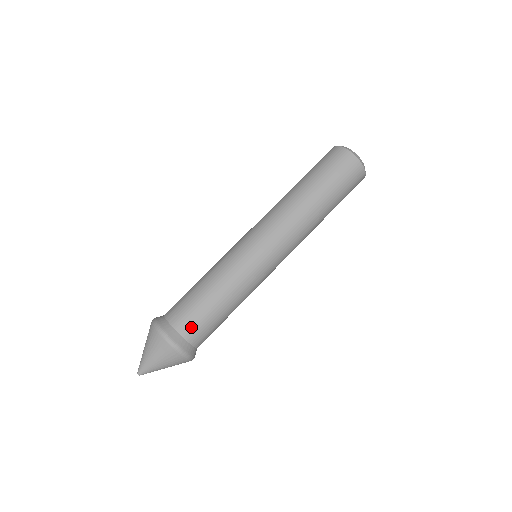
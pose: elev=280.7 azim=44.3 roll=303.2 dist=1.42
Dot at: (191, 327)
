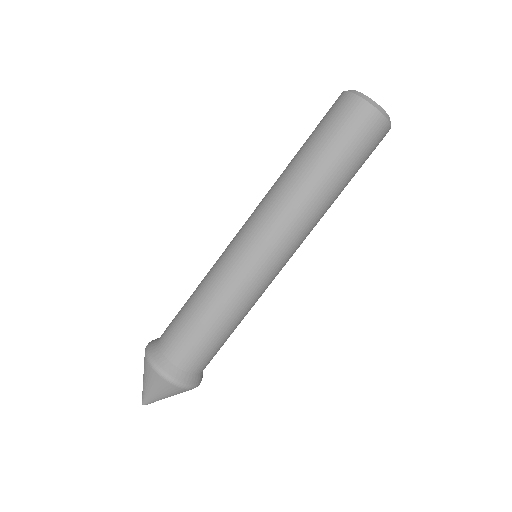
Dot at: (192, 359)
